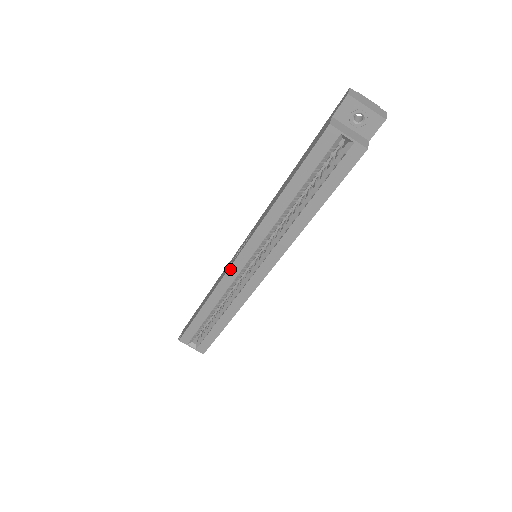
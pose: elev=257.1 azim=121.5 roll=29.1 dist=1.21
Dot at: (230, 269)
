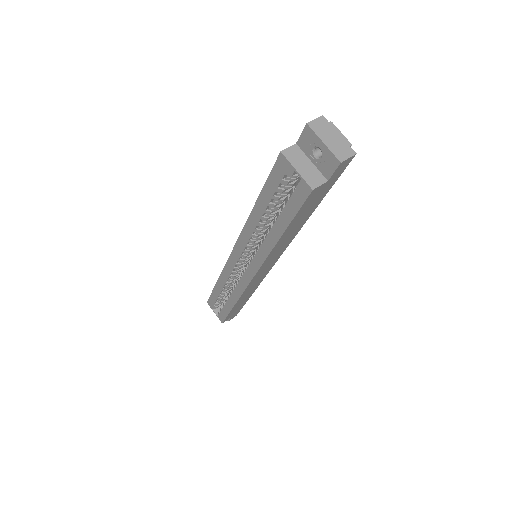
Dot at: (229, 259)
